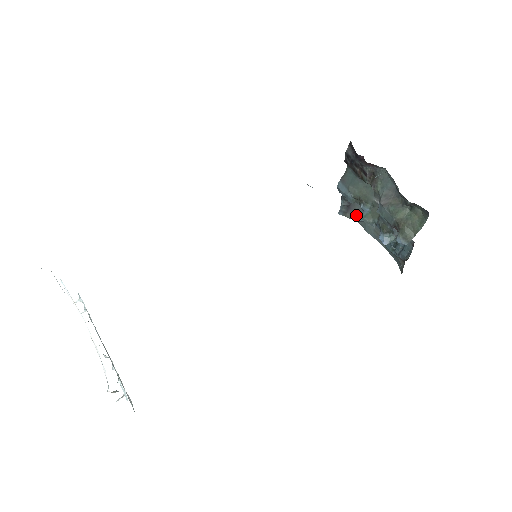
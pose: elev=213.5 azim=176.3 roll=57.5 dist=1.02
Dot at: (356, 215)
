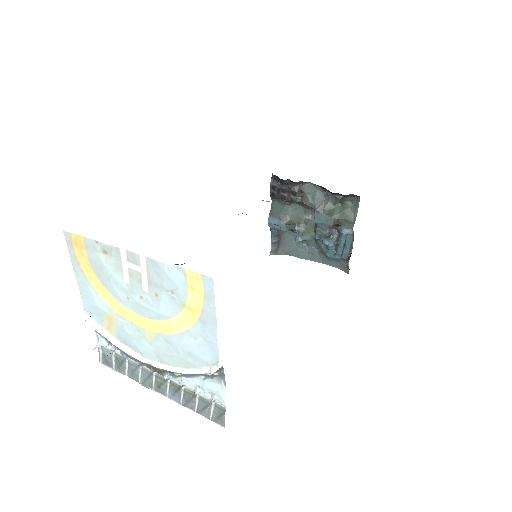
Dot at: (287, 248)
